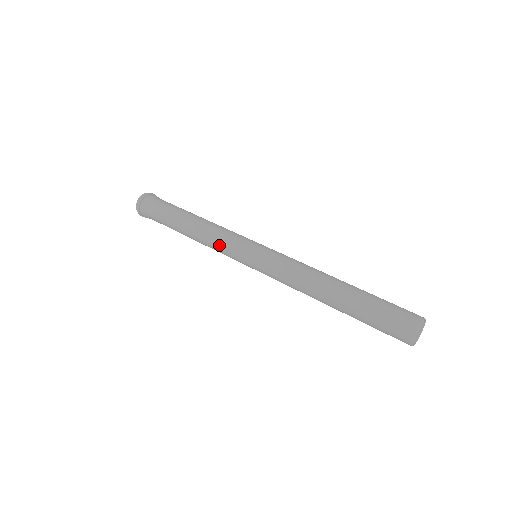
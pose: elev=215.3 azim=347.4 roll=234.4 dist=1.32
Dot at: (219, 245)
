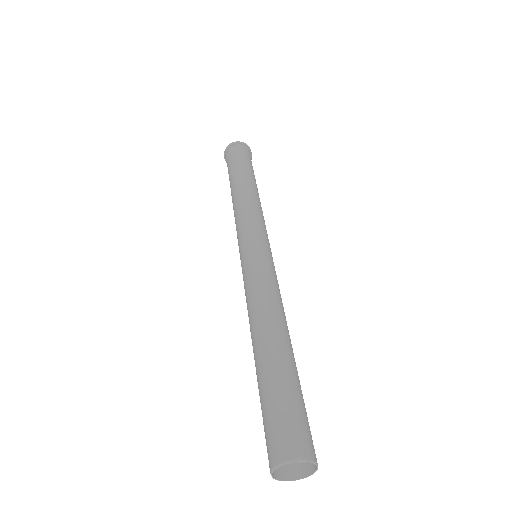
Dot at: occluded
